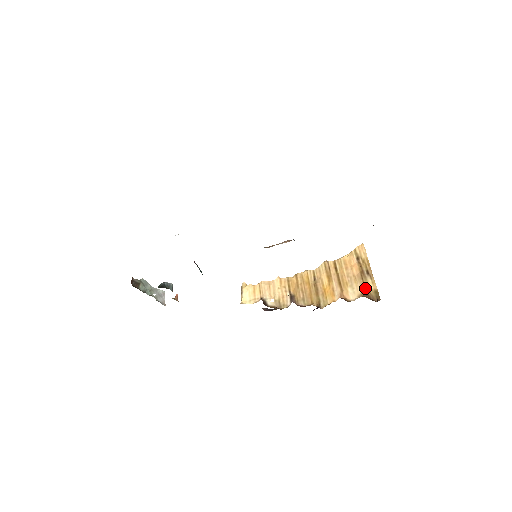
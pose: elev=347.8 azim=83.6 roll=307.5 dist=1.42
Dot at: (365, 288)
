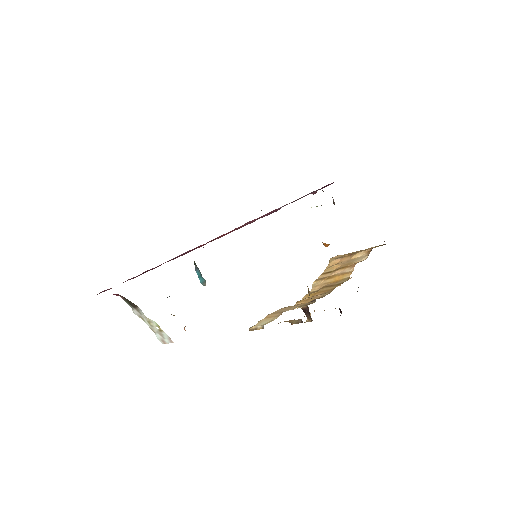
Dot at: (366, 249)
